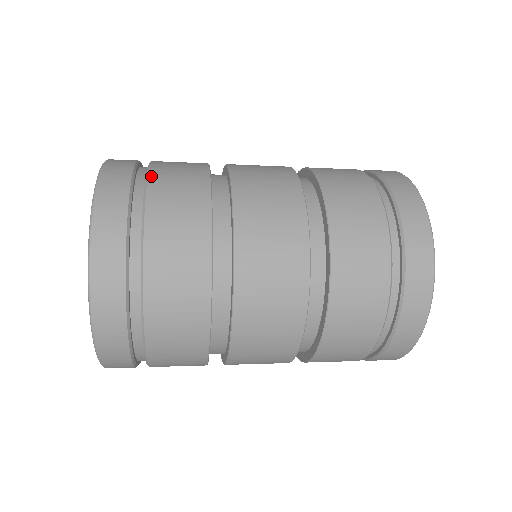
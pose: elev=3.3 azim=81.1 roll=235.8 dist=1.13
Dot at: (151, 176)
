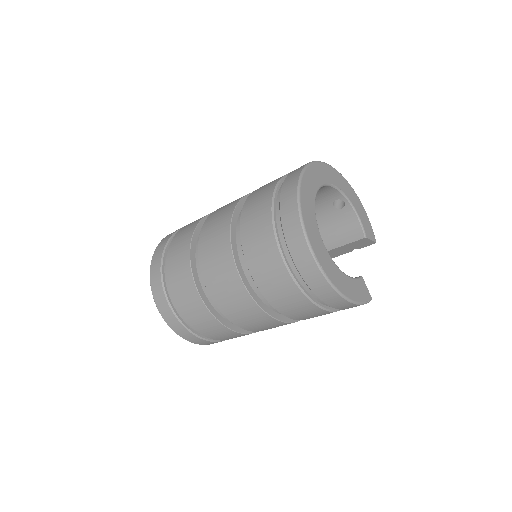
Dot at: (178, 232)
